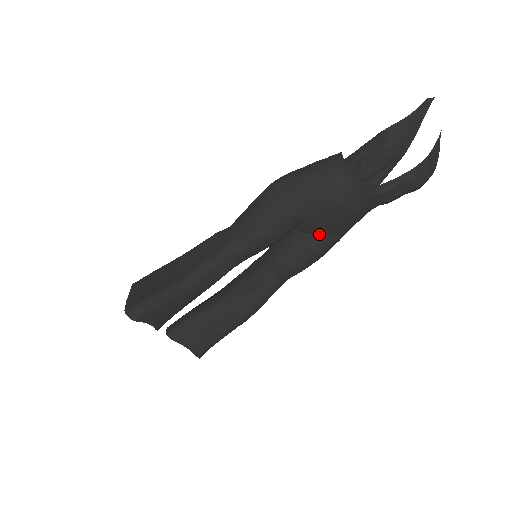
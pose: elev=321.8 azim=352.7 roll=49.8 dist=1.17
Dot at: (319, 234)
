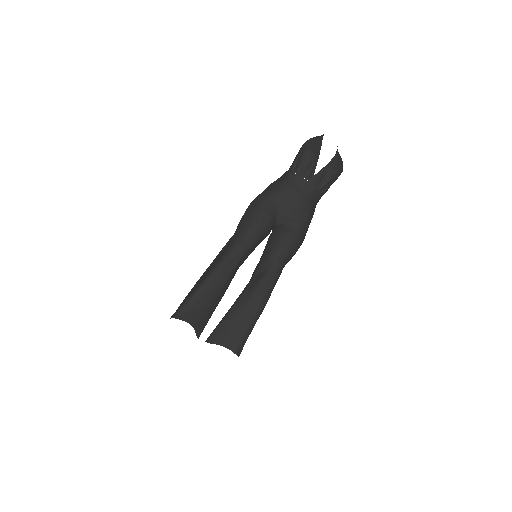
Dot at: (291, 222)
